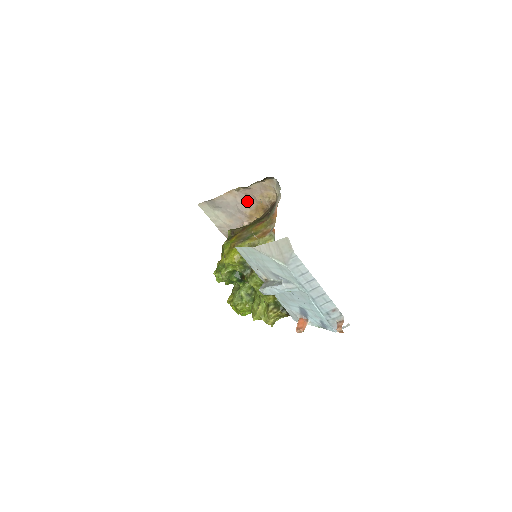
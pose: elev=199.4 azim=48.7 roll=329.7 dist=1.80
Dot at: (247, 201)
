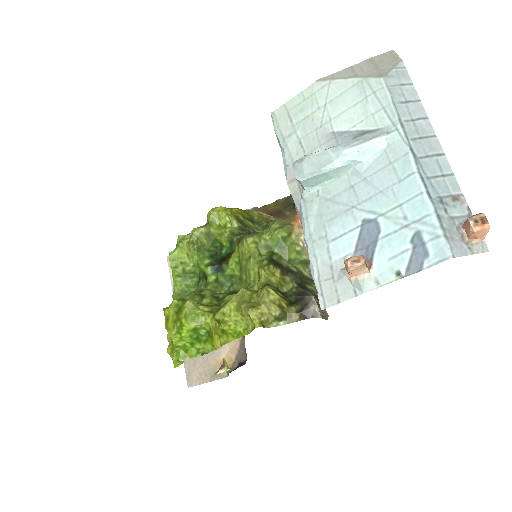
Dot at: occluded
